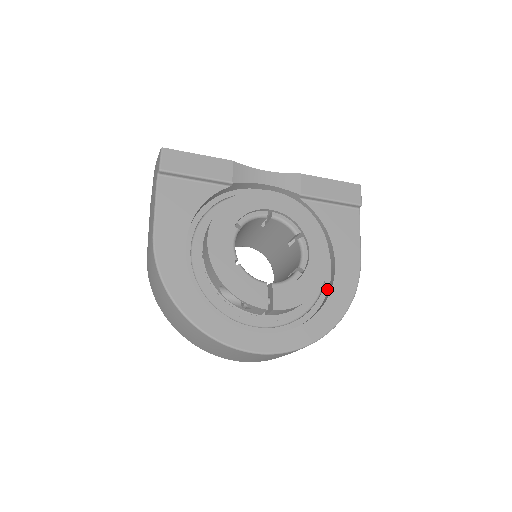
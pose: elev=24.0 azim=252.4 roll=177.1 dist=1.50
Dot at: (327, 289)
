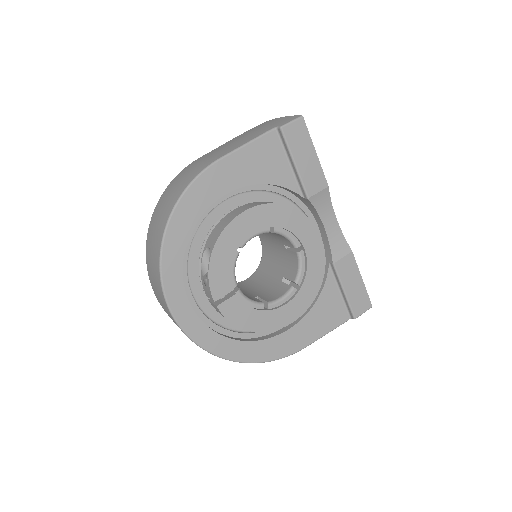
Dot at: (264, 335)
